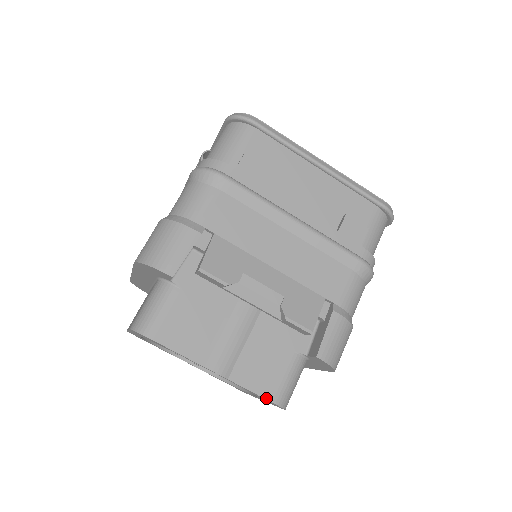
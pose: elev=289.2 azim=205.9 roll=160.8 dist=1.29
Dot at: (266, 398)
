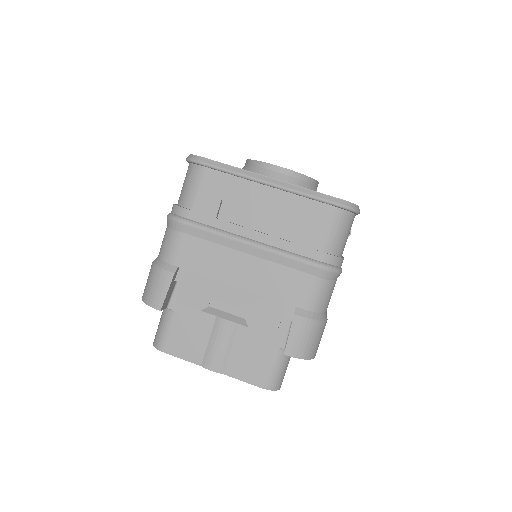
Dot at: (256, 385)
